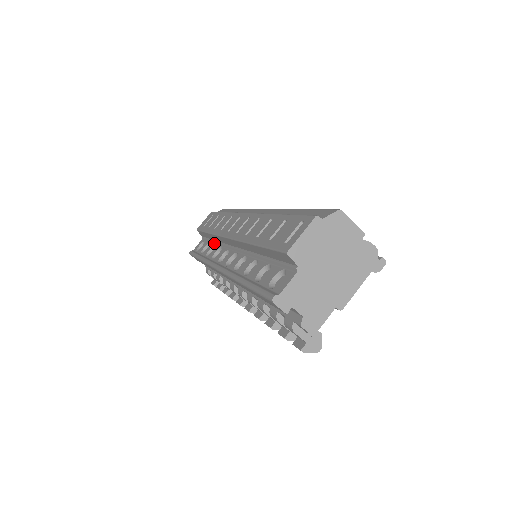
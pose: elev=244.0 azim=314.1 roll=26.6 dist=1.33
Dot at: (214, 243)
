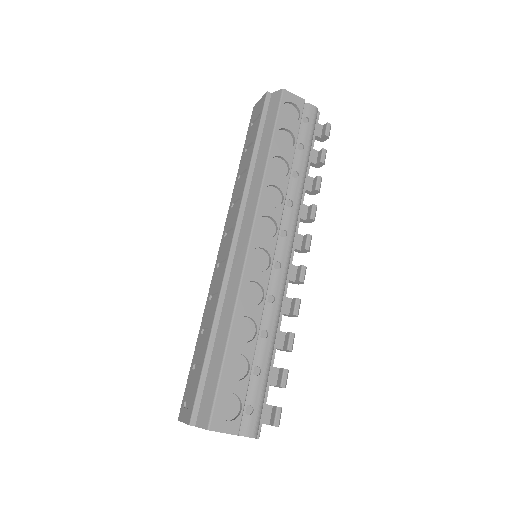
Dot at: occluded
